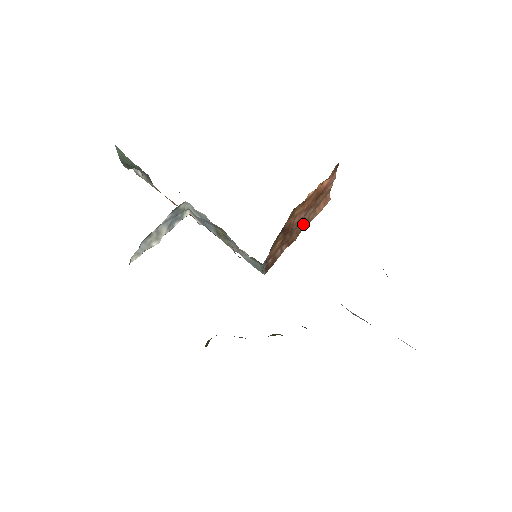
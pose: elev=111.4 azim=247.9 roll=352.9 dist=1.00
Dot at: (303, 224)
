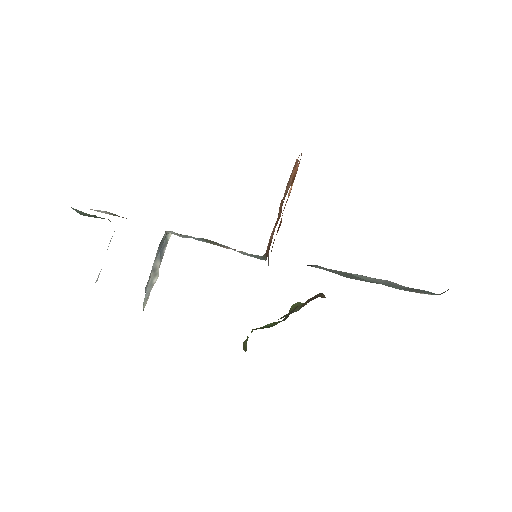
Dot at: occluded
